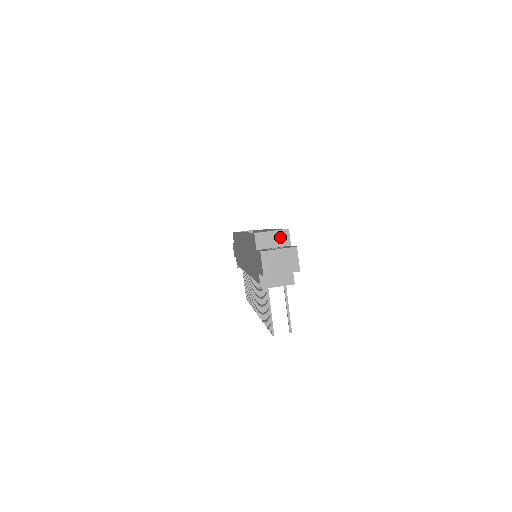
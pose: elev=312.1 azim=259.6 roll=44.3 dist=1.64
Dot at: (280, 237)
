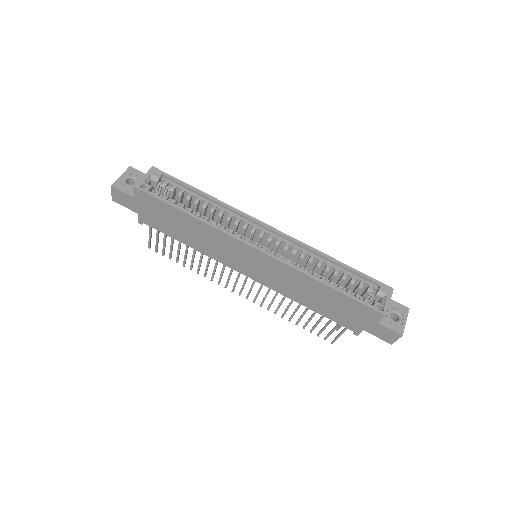
Dot at: occluded
